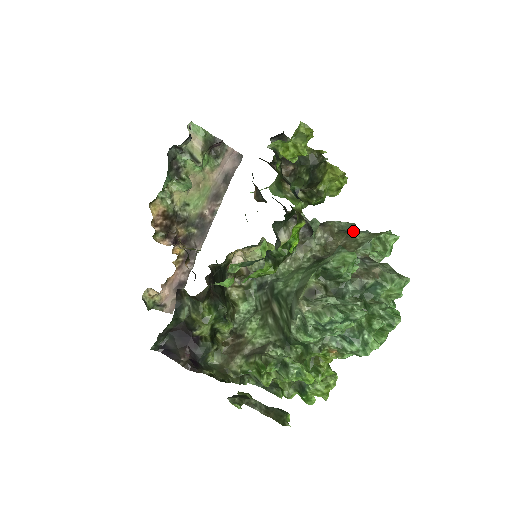
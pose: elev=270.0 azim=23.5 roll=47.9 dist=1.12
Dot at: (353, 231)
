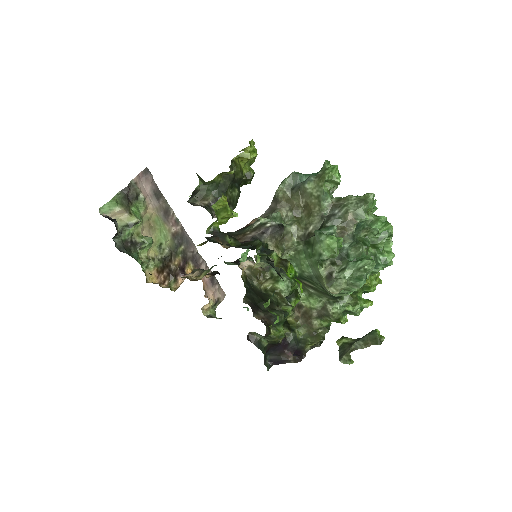
Dot at: (301, 185)
